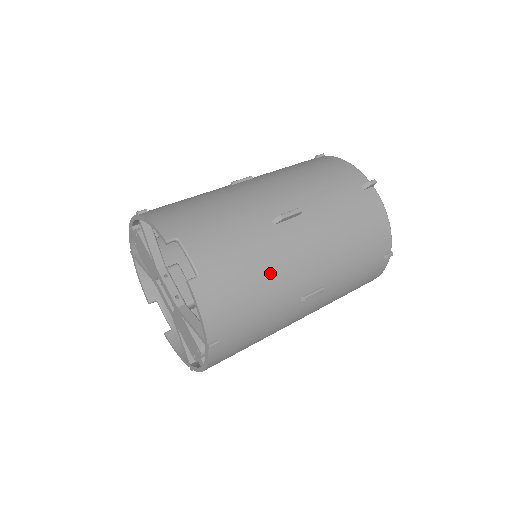
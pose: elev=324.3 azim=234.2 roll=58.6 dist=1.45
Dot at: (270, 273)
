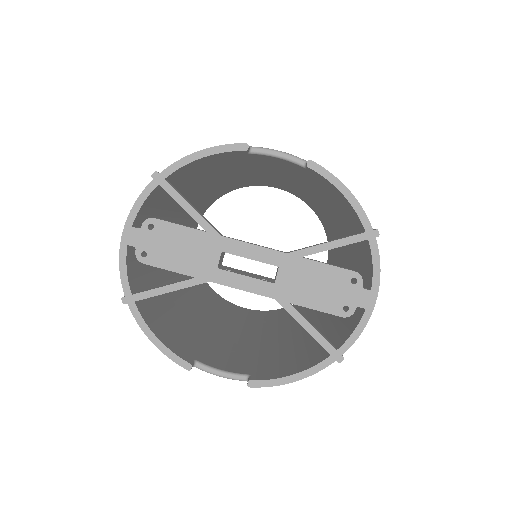
Dot at: occluded
